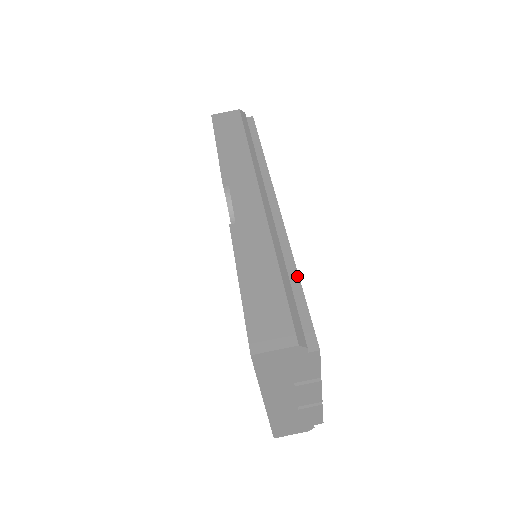
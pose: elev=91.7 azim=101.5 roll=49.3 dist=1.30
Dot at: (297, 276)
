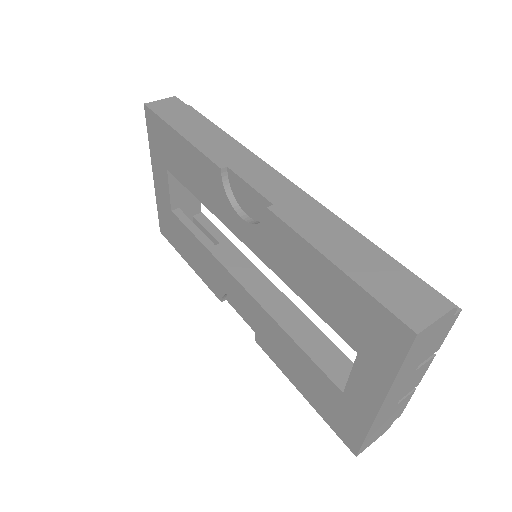
Dot at: (375, 246)
